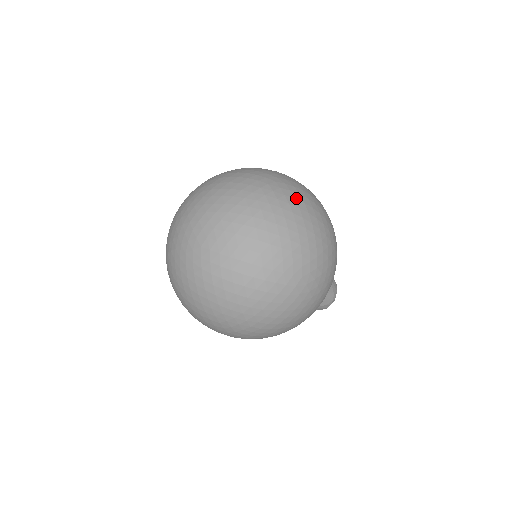
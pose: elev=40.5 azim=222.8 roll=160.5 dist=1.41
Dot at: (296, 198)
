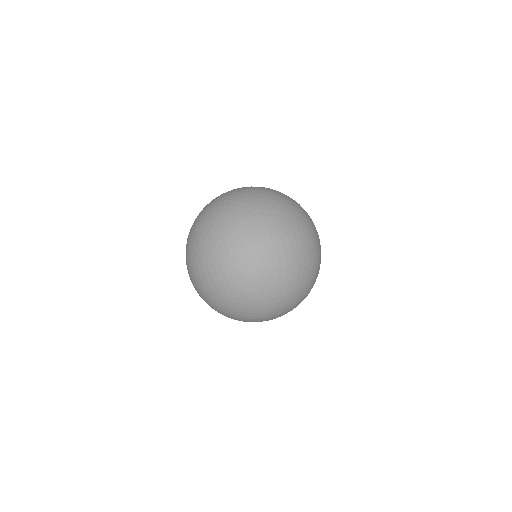
Dot at: (280, 290)
